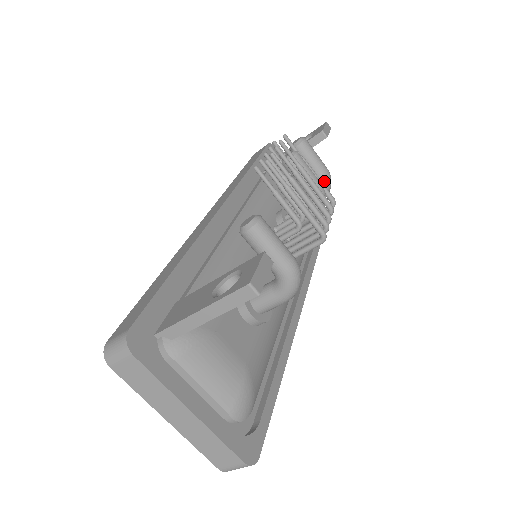
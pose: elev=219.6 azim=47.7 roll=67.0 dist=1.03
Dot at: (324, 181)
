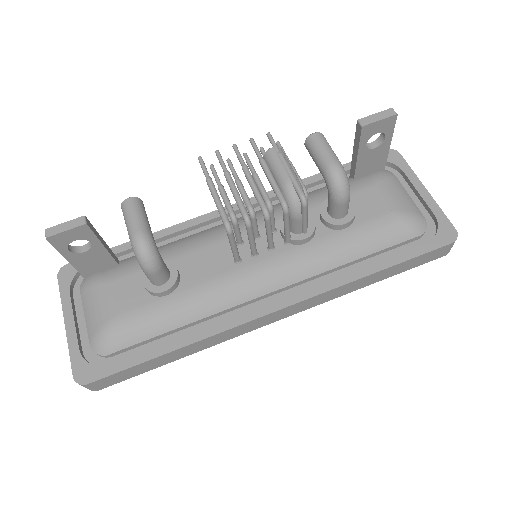
Dot at: (327, 177)
